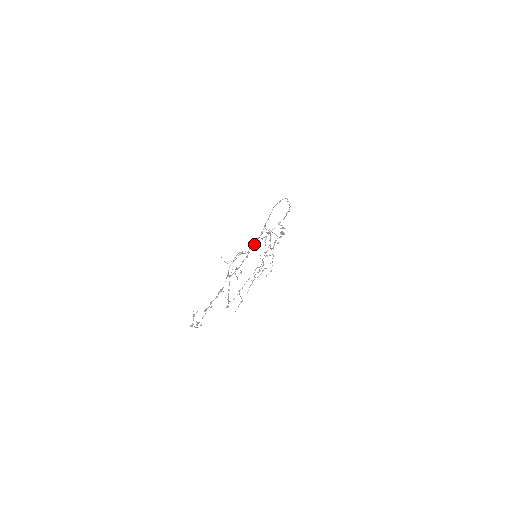
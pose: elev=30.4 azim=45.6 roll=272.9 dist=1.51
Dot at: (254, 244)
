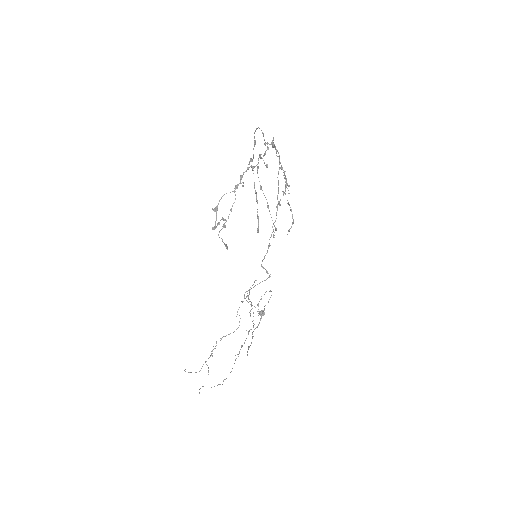
Dot at: (270, 144)
